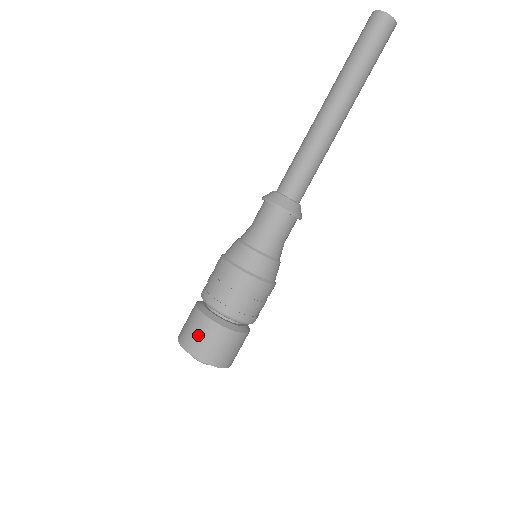
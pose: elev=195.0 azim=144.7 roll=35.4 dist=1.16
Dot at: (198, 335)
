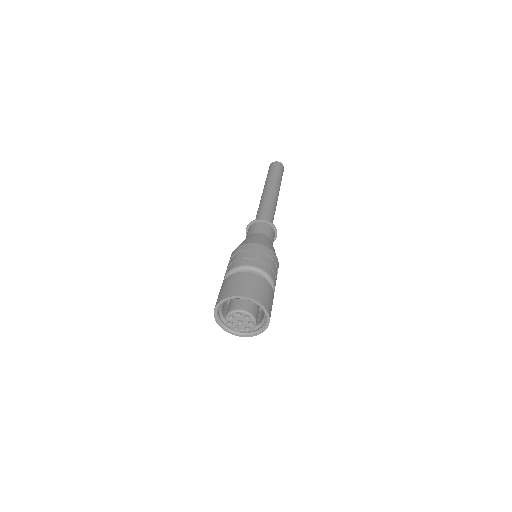
Dot at: (247, 284)
